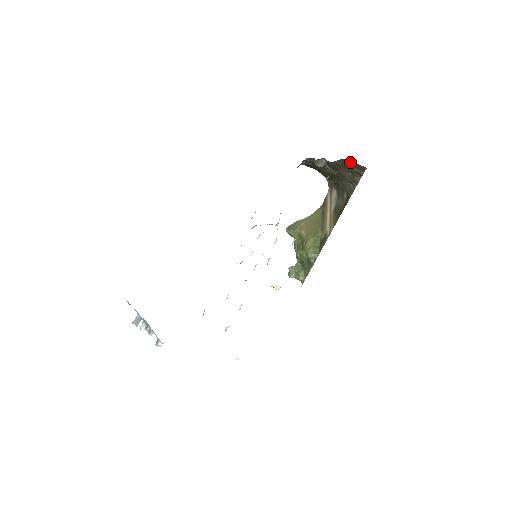
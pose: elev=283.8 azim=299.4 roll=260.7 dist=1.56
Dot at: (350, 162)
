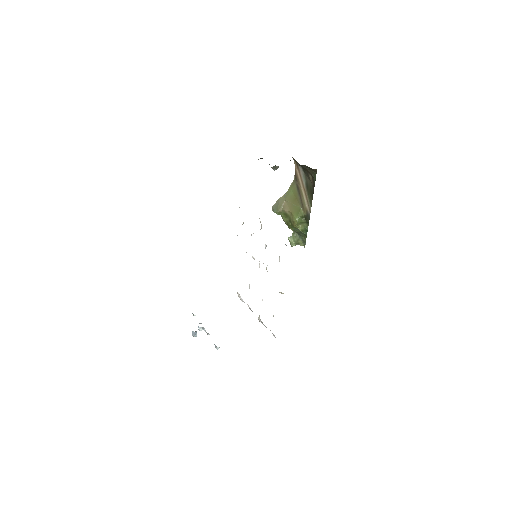
Dot at: occluded
